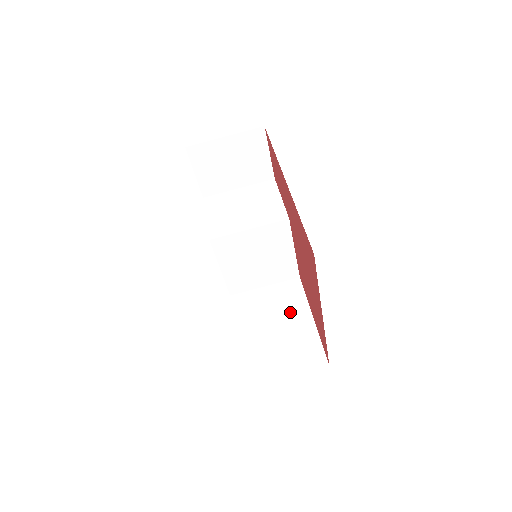
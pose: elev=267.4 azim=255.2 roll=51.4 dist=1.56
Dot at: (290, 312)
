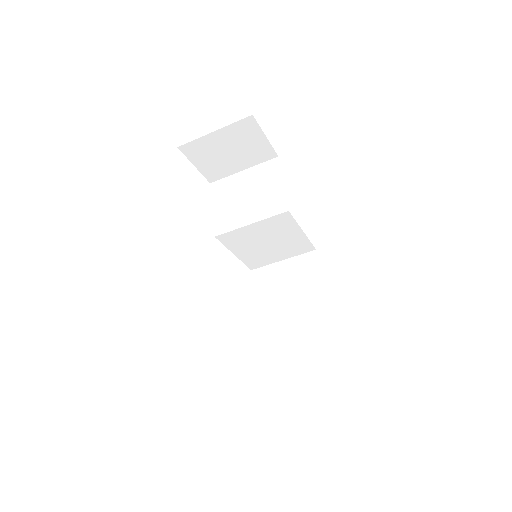
Dot at: (305, 290)
